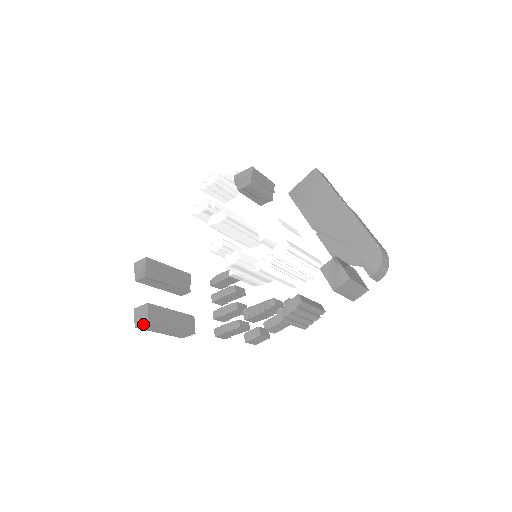
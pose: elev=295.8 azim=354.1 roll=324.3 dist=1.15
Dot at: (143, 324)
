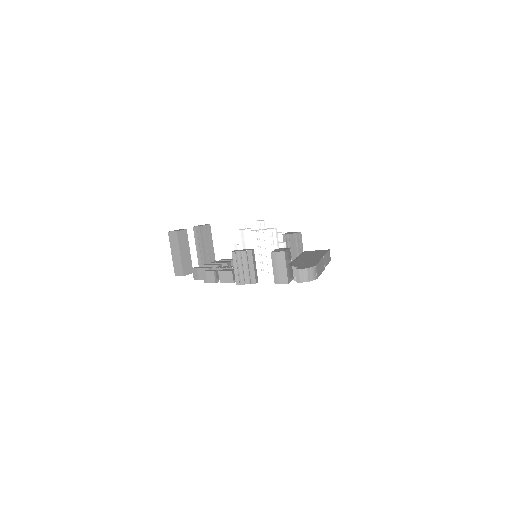
Dot at: (173, 232)
